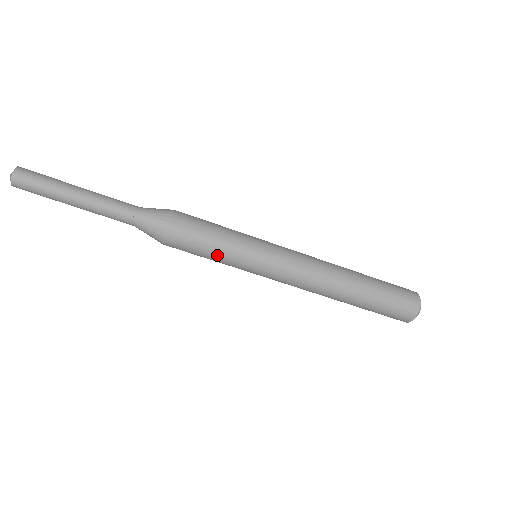
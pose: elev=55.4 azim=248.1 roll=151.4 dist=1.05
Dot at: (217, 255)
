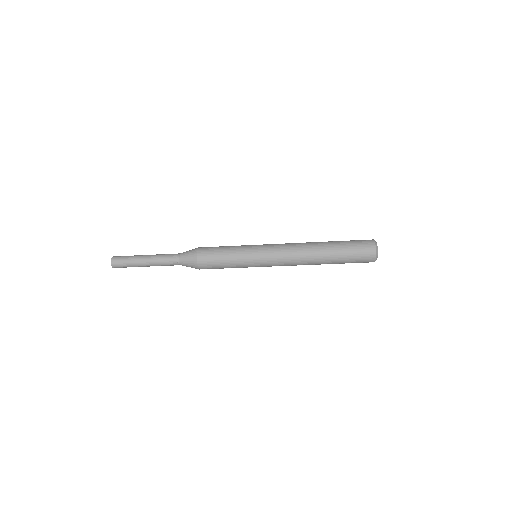
Dot at: (230, 261)
